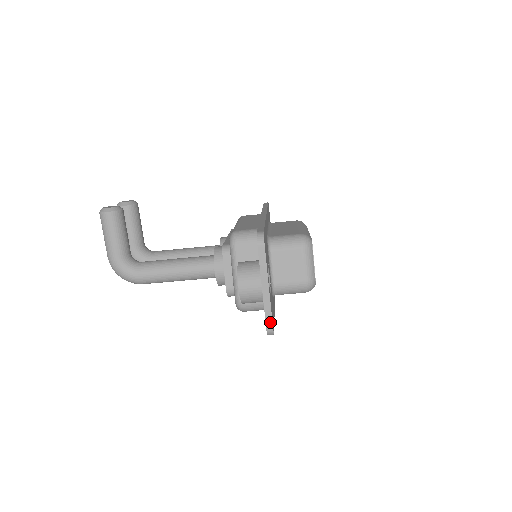
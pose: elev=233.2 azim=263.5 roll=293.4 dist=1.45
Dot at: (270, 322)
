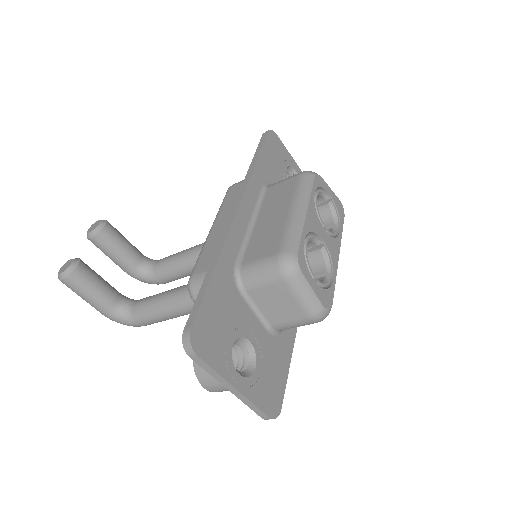
Dot at: (262, 414)
